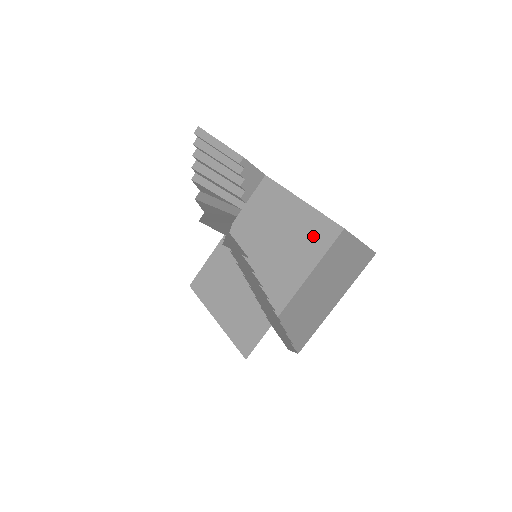
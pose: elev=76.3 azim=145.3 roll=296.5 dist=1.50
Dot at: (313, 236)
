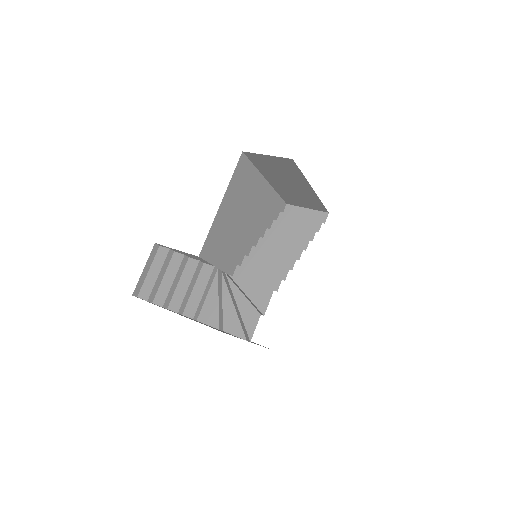
Dot at: (242, 187)
